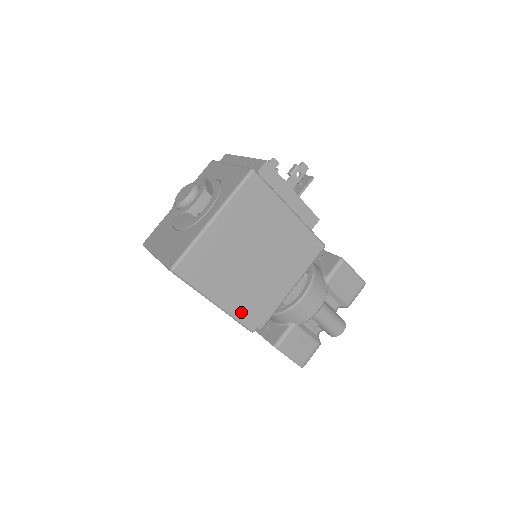
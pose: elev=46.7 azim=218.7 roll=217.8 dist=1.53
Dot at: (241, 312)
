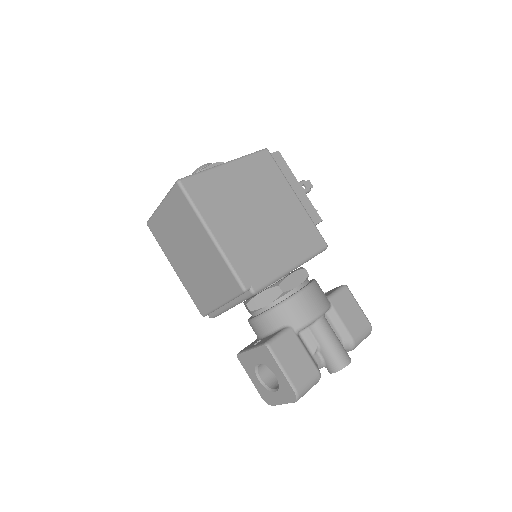
Dot at: (236, 259)
